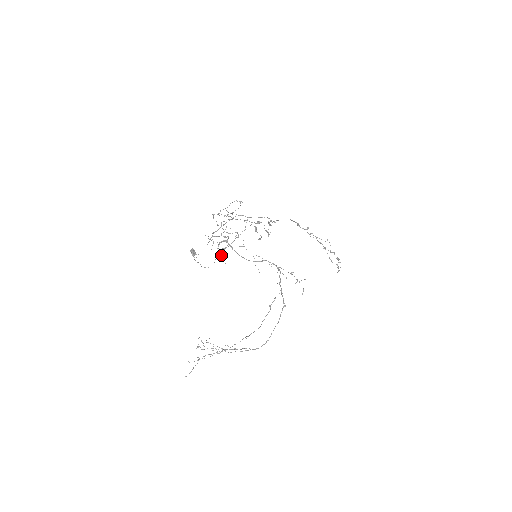
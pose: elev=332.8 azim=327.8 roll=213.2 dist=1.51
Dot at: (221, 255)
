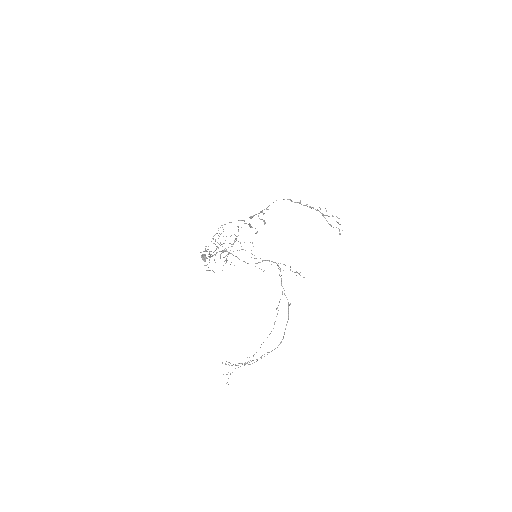
Dot at: (226, 261)
